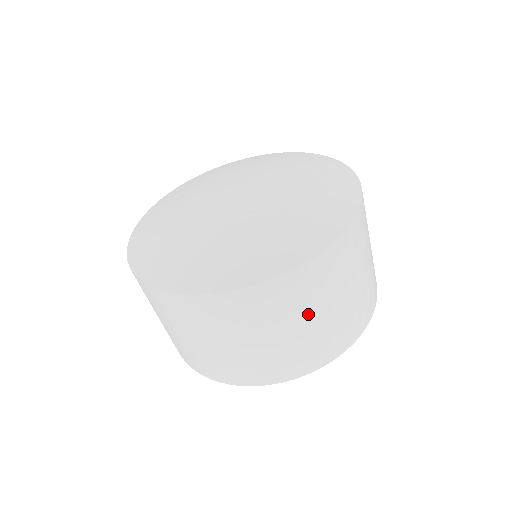
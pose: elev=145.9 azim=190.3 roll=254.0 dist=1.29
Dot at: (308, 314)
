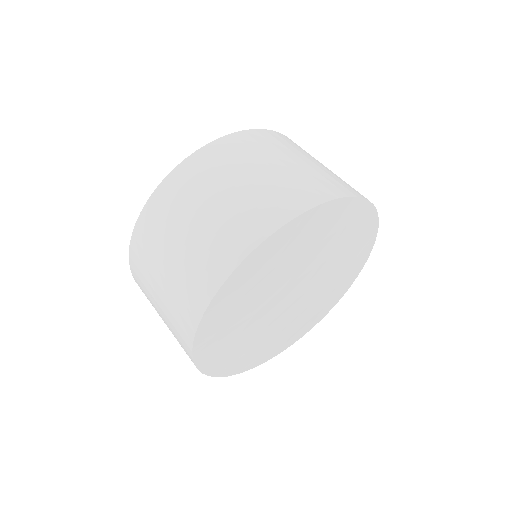
Dot at: (229, 180)
